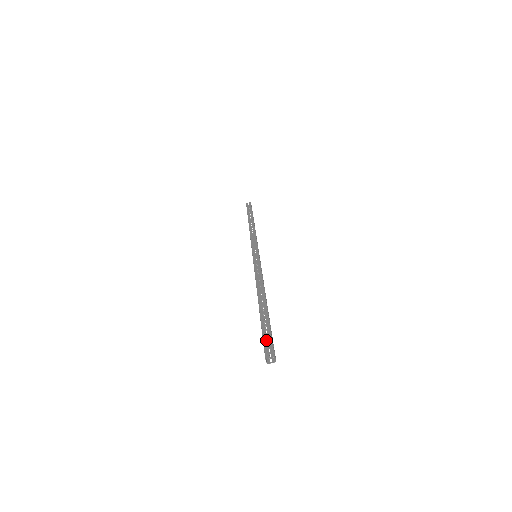
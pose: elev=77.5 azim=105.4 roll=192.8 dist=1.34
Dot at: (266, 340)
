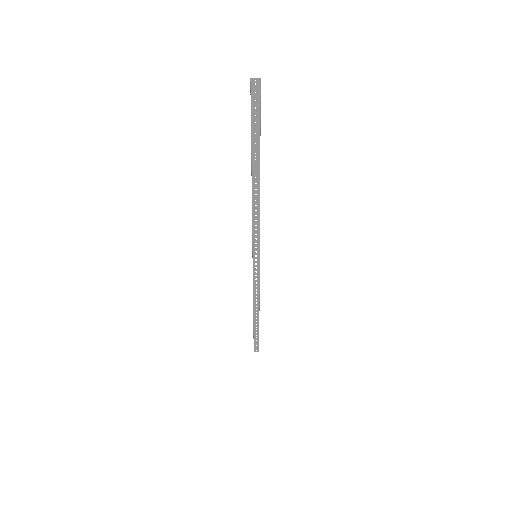
Dot at: (254, 107)
